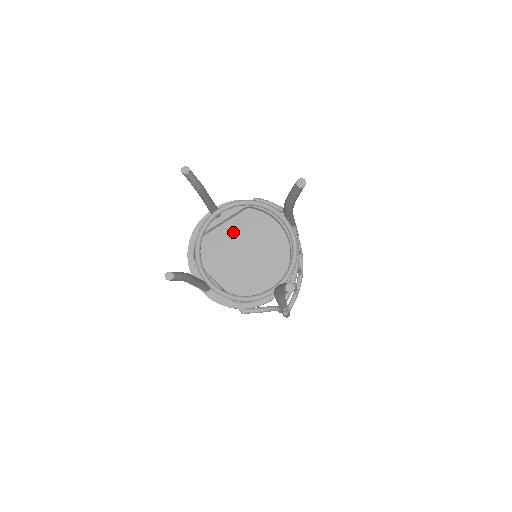
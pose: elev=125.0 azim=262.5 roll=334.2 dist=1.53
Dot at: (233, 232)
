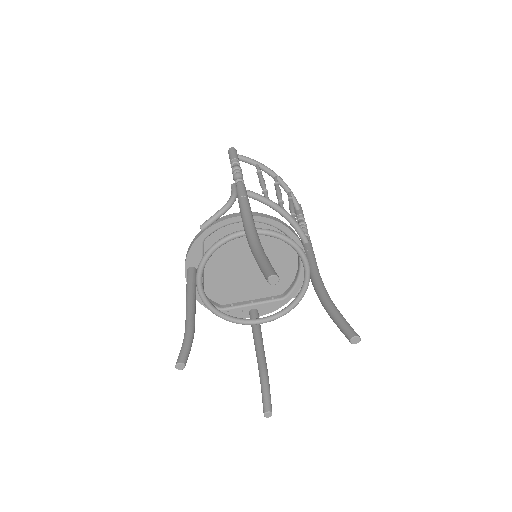
Dot at: (219, 263)
